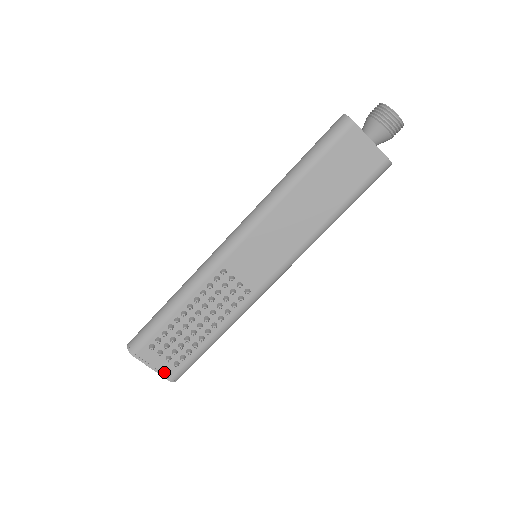
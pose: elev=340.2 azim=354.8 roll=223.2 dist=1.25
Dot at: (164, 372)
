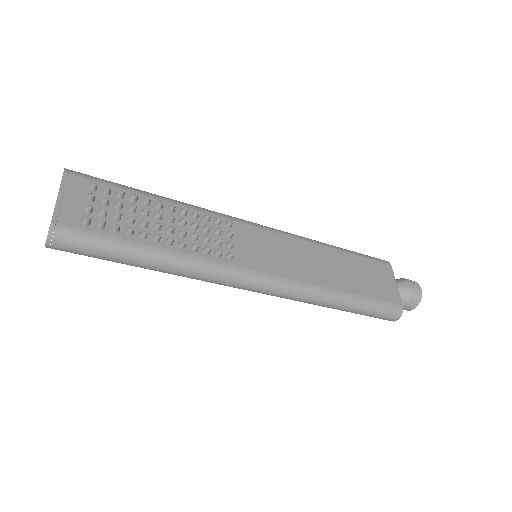
Dot at: (62, 212)
